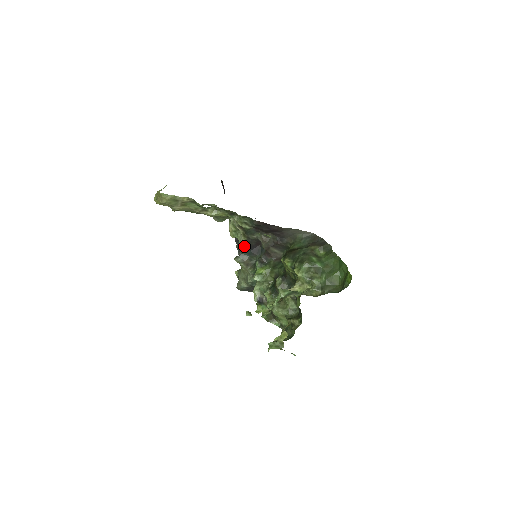
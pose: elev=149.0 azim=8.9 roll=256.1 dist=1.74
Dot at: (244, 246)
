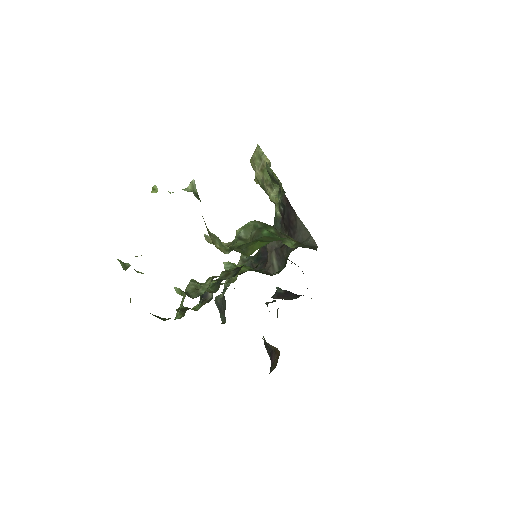
Dot at: occluded
